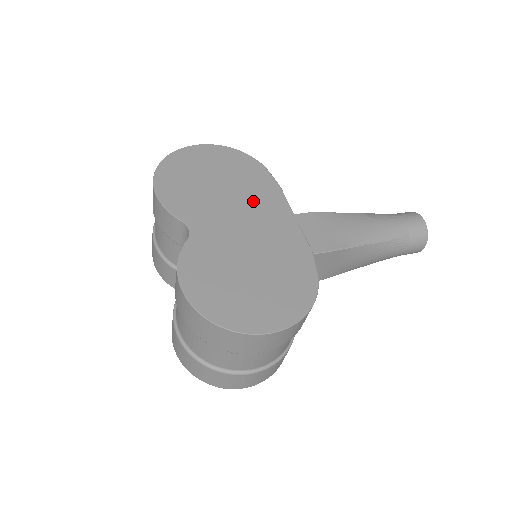
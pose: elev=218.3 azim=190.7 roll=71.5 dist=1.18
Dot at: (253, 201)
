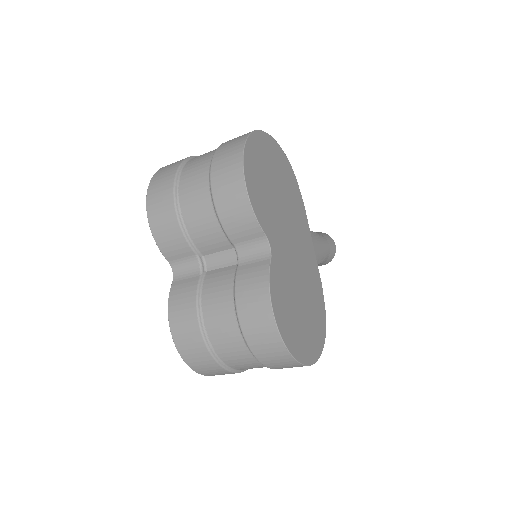
Dot at: (295, 220)
